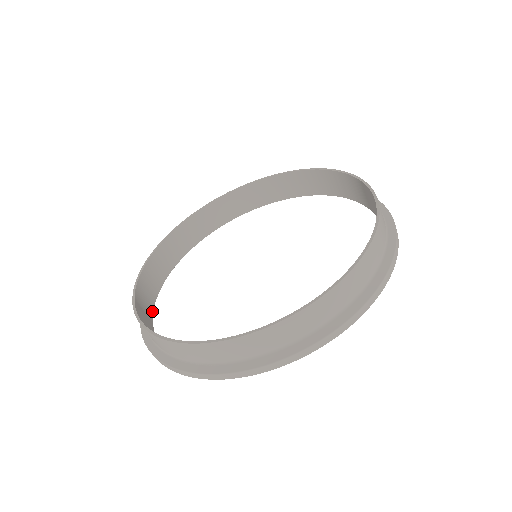
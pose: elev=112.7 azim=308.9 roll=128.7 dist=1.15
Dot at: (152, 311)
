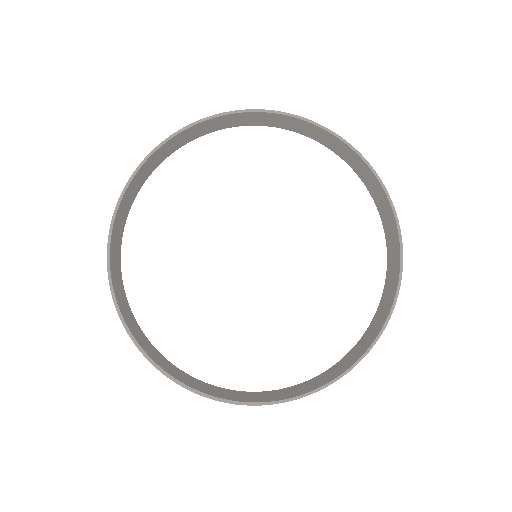
Dot at: (127, 303)
